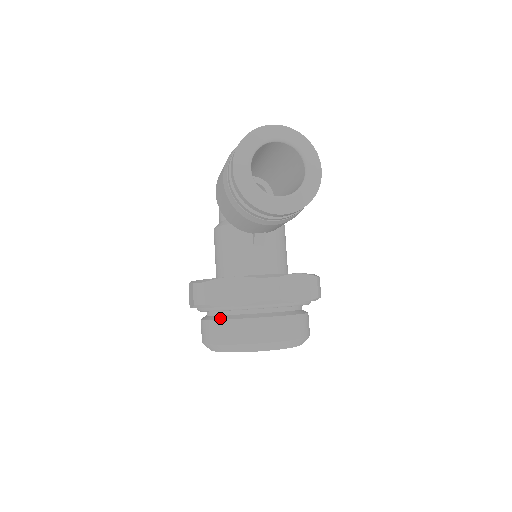
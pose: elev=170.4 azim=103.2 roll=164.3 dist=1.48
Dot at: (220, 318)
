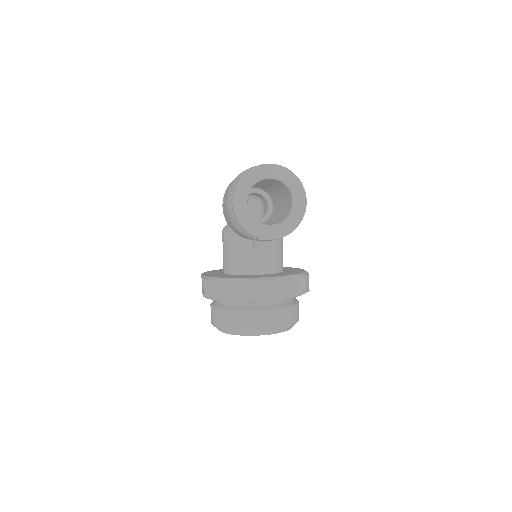
Dot at: (225, 308)
